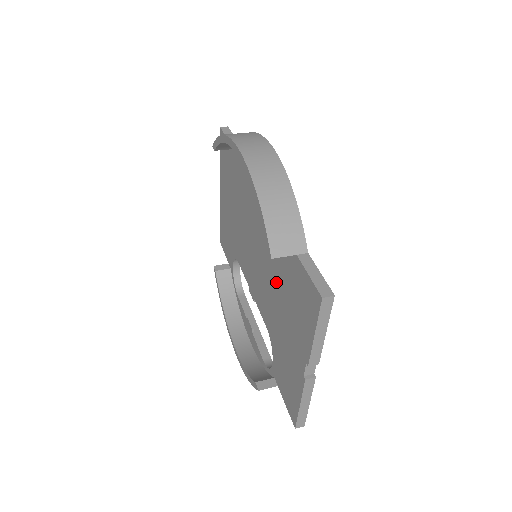
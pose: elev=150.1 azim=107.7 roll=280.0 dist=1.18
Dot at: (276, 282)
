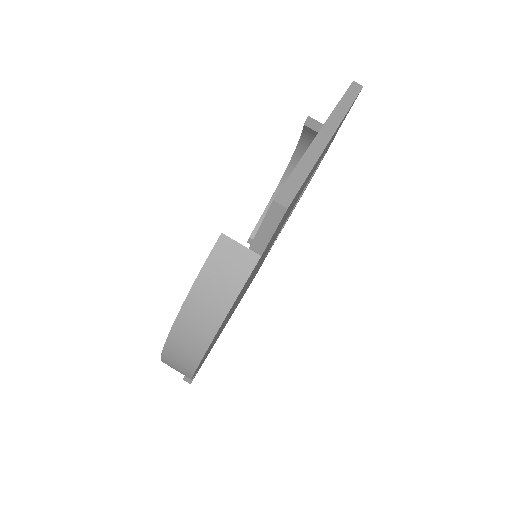
Dot at: occluded
